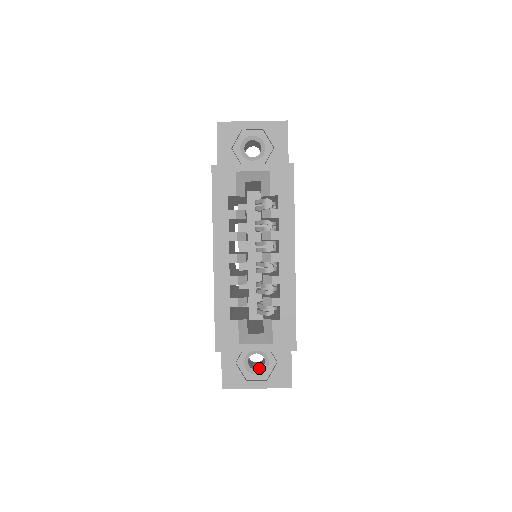
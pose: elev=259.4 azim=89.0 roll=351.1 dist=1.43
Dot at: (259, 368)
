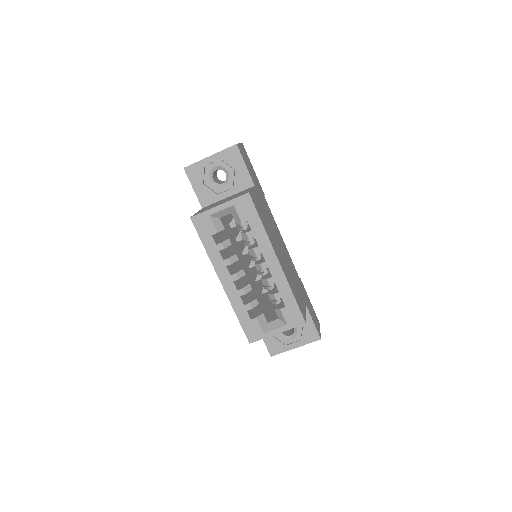
Dot at: (292, 333)
